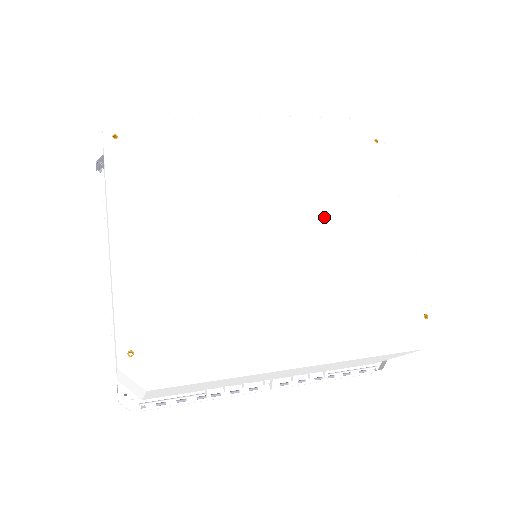
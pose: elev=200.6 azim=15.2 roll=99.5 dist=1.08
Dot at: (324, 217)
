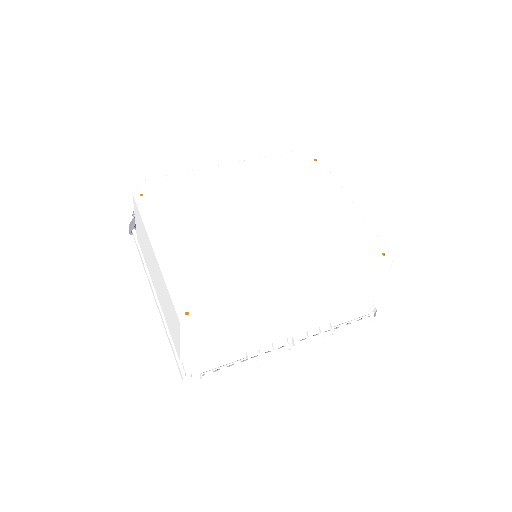
Dot at: (293, 211)
